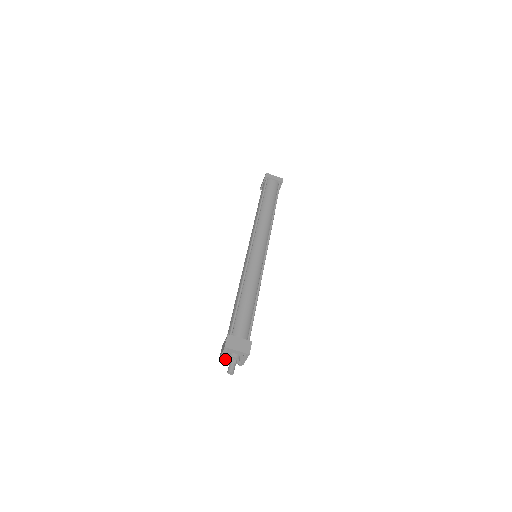
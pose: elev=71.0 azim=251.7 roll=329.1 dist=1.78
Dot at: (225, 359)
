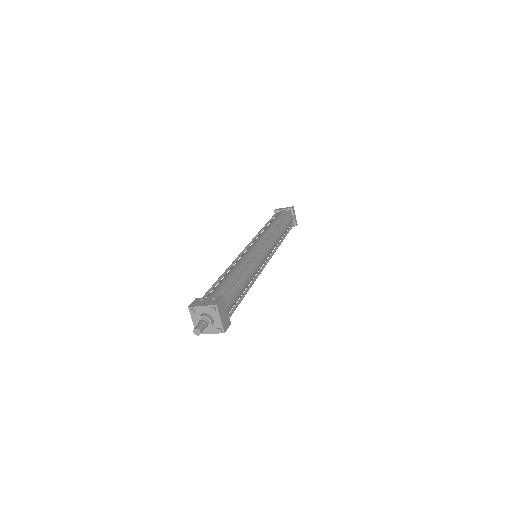
Dot at: (192, 313)
